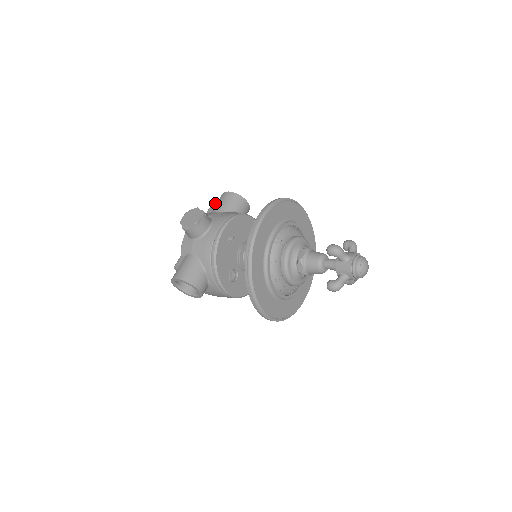
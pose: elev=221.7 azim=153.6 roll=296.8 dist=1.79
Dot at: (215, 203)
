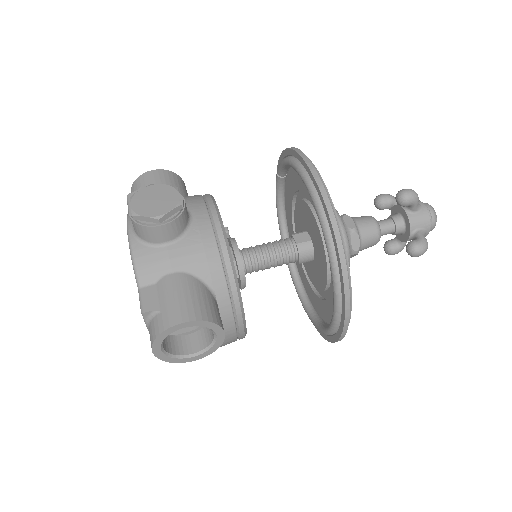
Dot at: occluded
